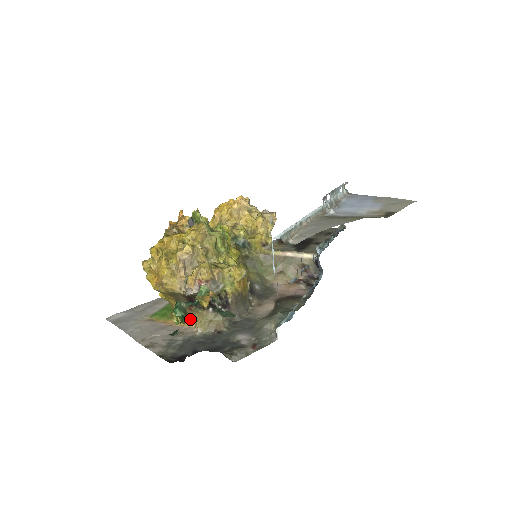
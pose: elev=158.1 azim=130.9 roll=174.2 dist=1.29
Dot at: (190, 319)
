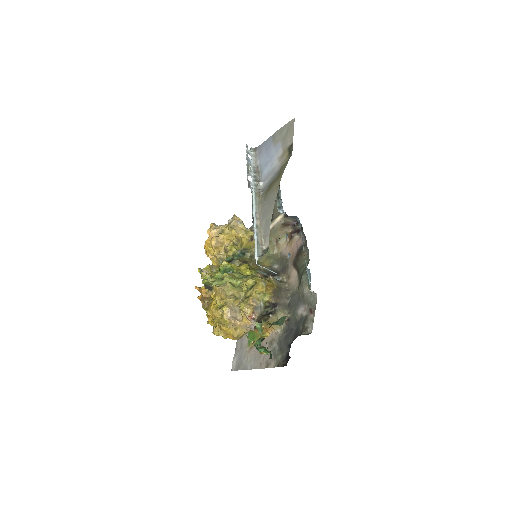
Dot at: (267, 329)
